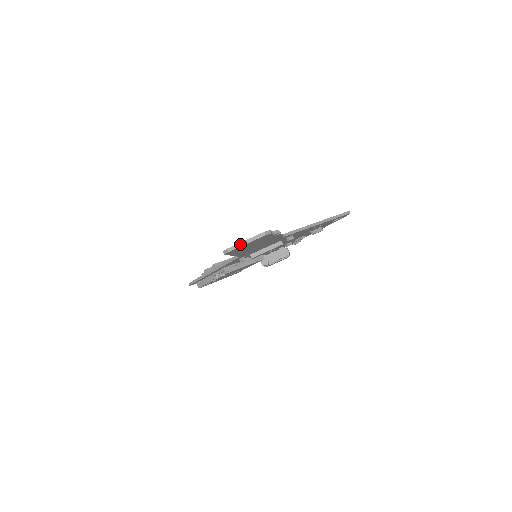
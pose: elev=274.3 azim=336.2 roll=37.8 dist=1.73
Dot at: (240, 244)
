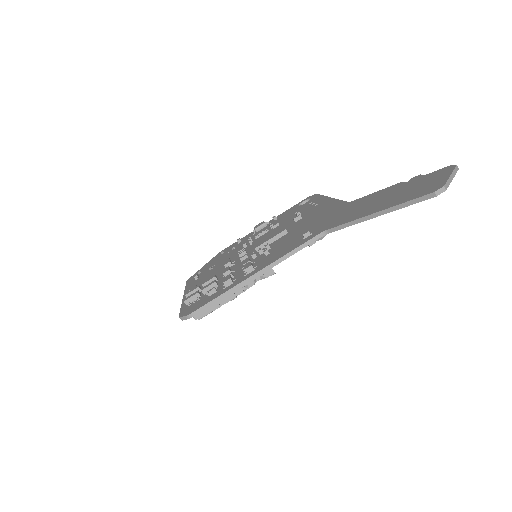
Dot at: (449, 180)
